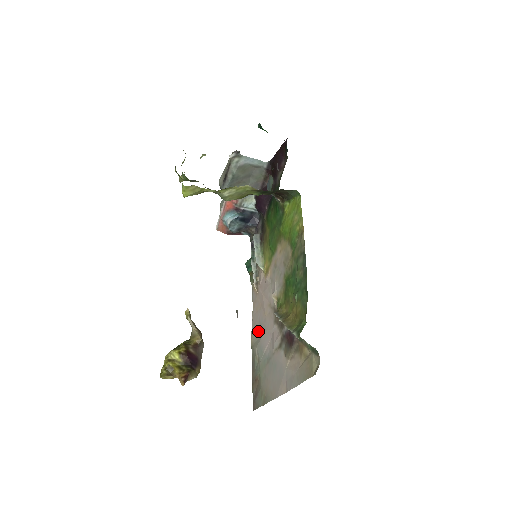
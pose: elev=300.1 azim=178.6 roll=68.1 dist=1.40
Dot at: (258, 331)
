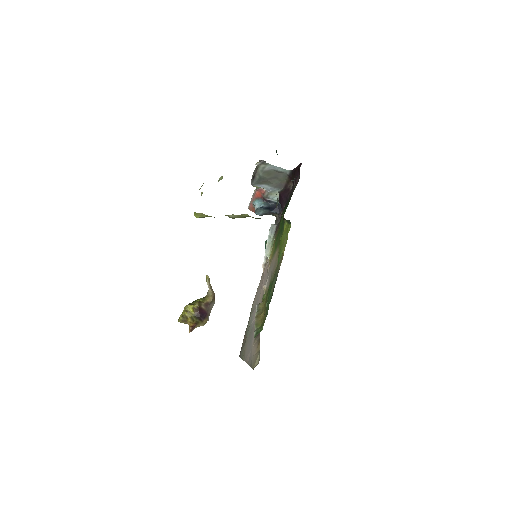
Dot at: (255, 303)
